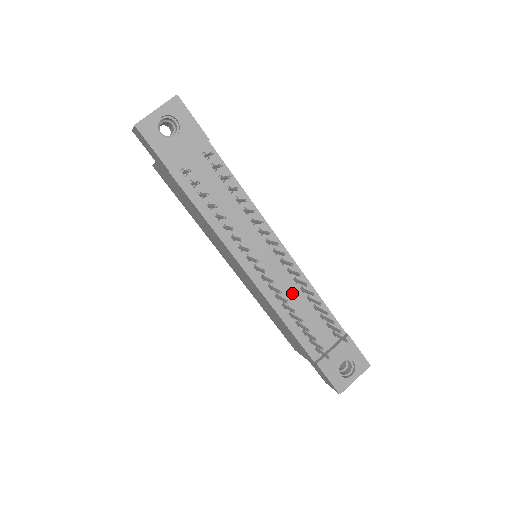
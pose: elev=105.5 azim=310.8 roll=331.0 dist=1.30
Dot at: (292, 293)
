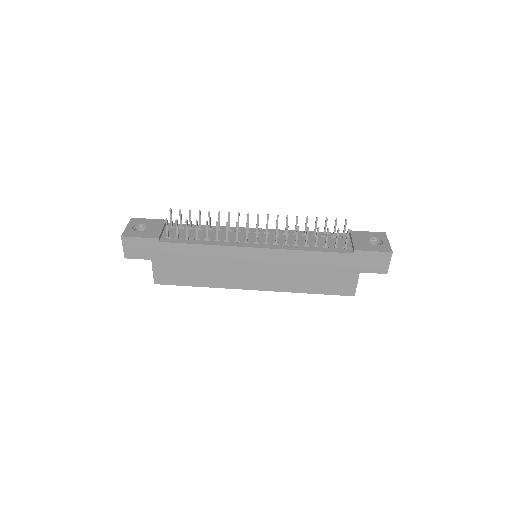
Dot at: (292, 239)
